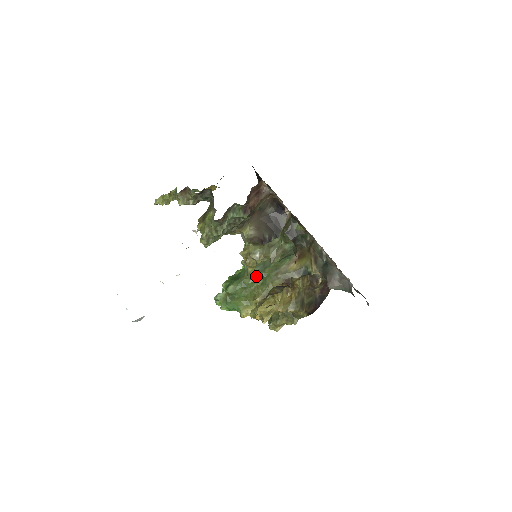
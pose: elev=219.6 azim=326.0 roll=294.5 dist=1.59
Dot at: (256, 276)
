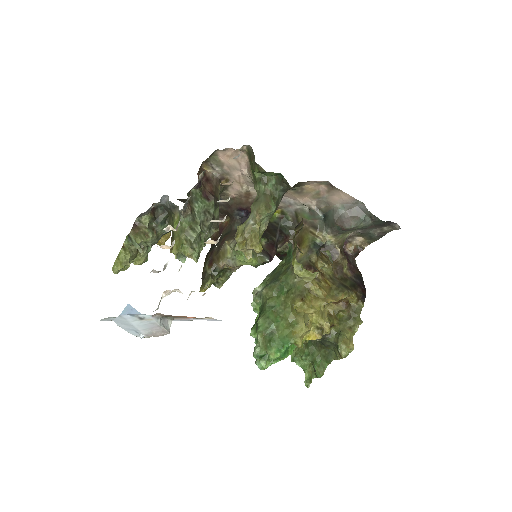
Dot at: (275, 287)
